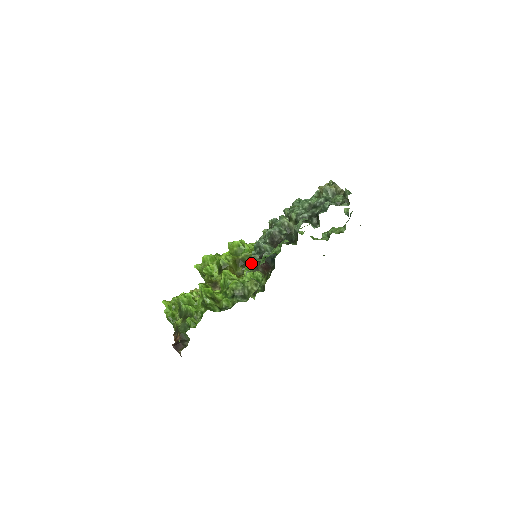
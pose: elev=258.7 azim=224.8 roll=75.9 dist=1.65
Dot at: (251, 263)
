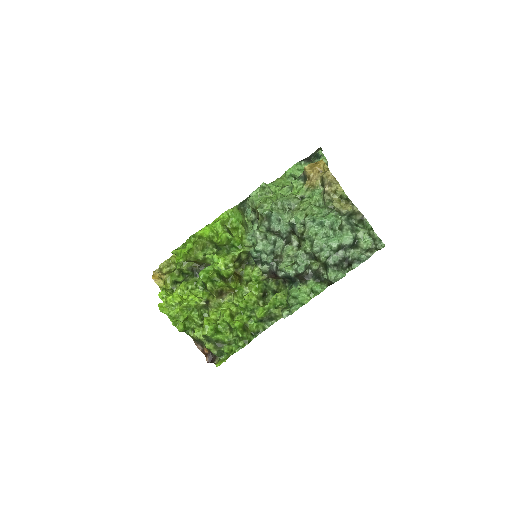
Dot at: (246, 256)
